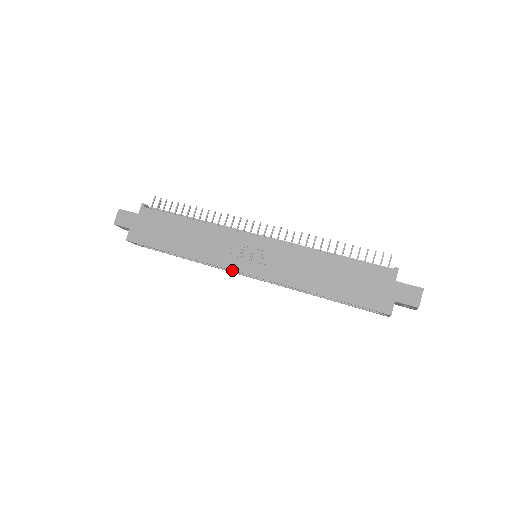
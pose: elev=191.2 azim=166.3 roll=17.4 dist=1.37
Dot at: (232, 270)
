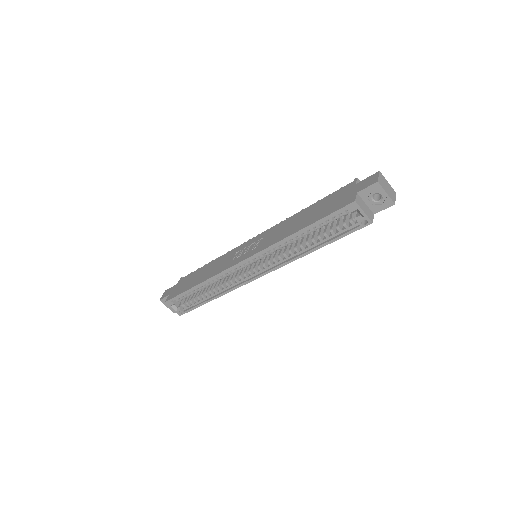
Dot at: (232, 266)
